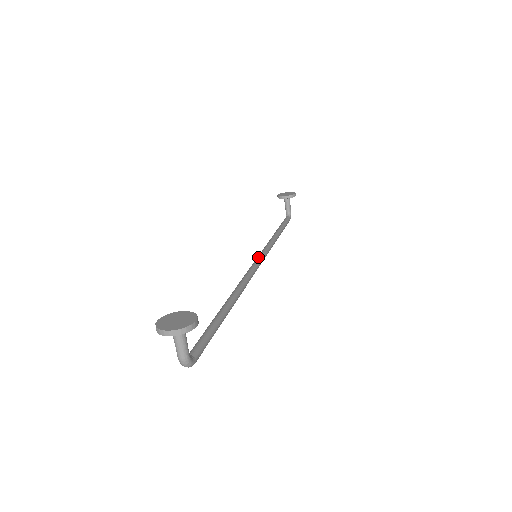
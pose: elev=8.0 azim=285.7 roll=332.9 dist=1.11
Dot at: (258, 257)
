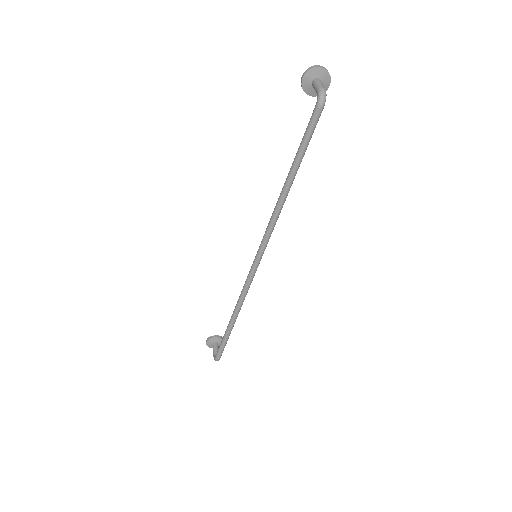
Dot at: occluded
